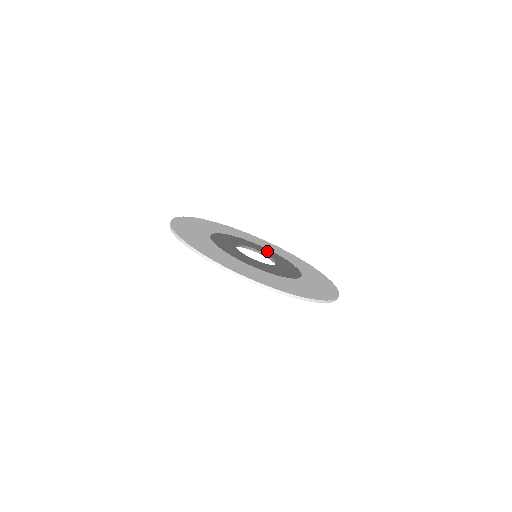
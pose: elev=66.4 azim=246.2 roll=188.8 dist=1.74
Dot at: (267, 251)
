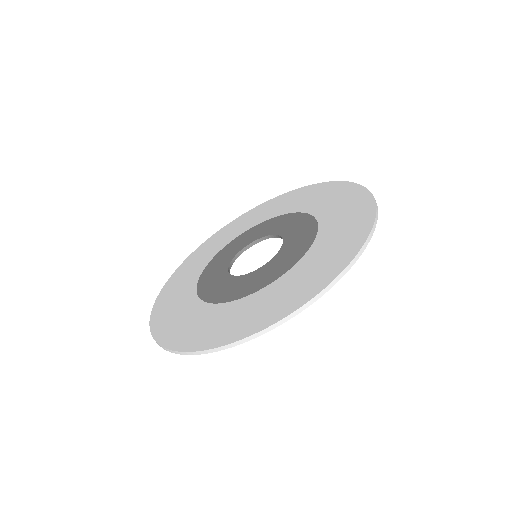
Dot at: (283, 222)
